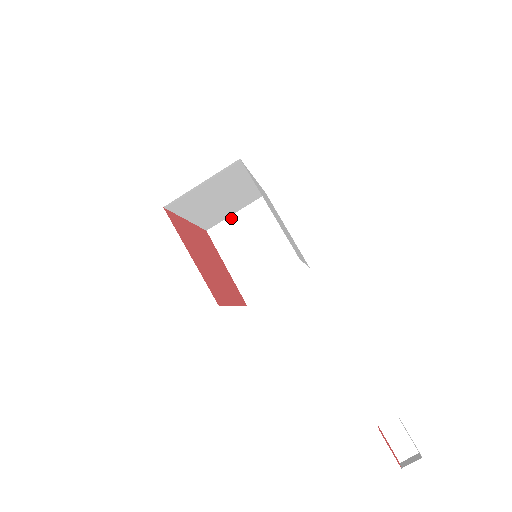
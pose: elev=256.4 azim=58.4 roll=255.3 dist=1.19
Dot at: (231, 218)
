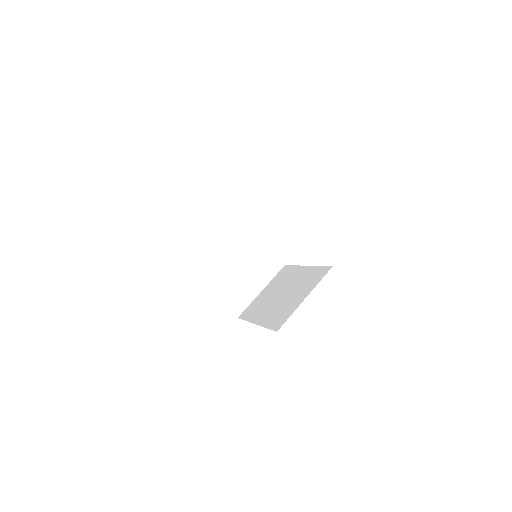
Dot at: (258, 296)
